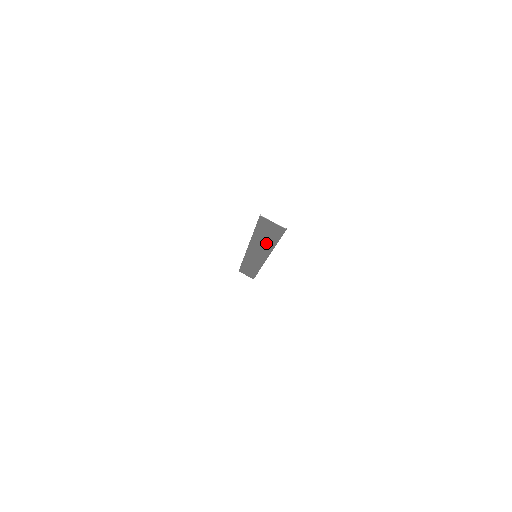
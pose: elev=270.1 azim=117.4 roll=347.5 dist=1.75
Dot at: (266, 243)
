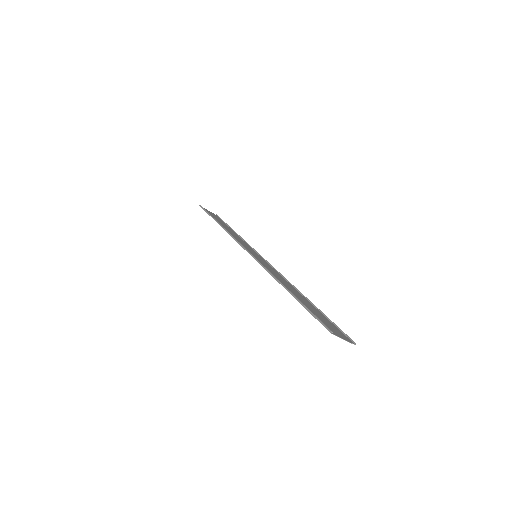
Dot at: (295, 292)
